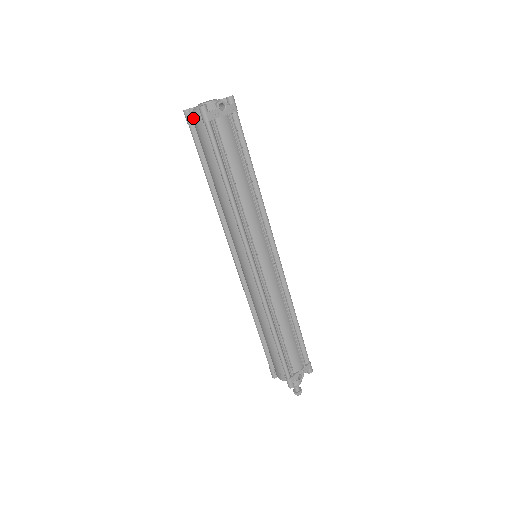
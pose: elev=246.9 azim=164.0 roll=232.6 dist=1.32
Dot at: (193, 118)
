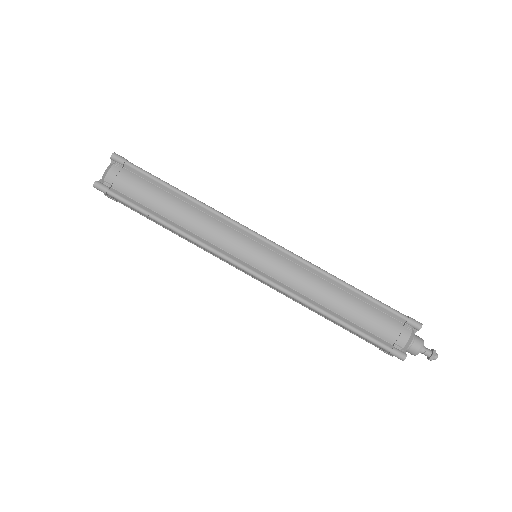
Dot at: (109, 175)
